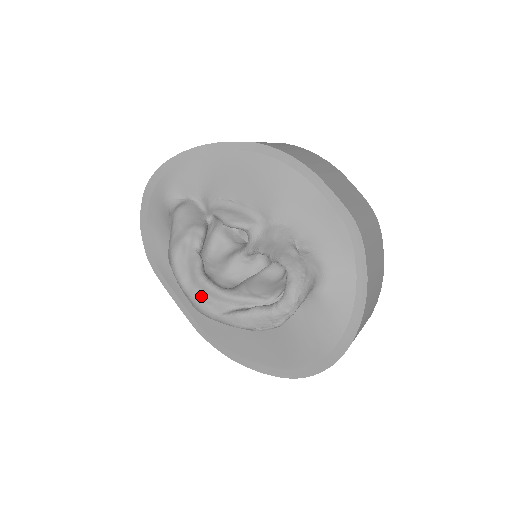
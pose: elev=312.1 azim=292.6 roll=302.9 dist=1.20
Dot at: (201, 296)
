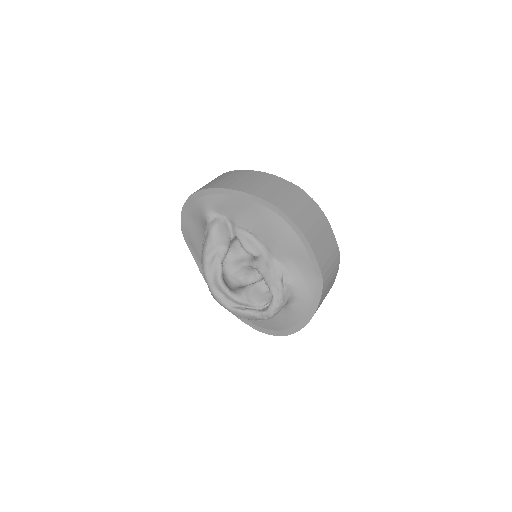
Dot at: (218, 292)
